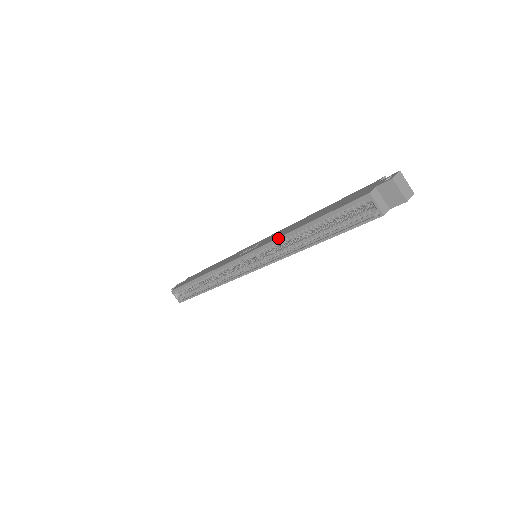
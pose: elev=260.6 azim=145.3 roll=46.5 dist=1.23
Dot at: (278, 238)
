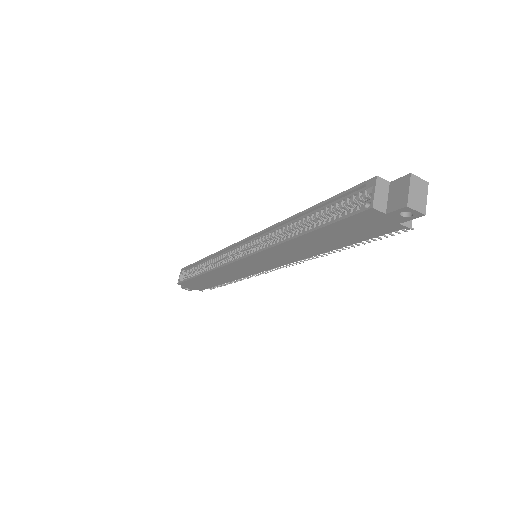
Dot at: (278, 223)
